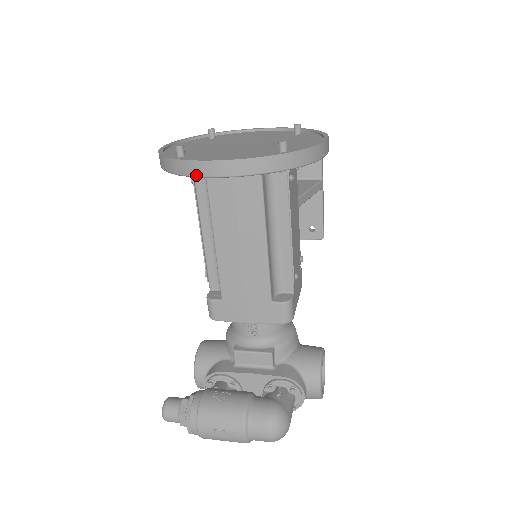
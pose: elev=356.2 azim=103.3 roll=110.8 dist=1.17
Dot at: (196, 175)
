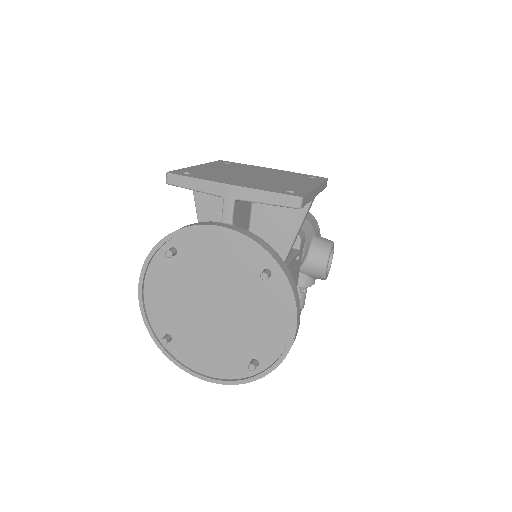
Dot at: occluded
